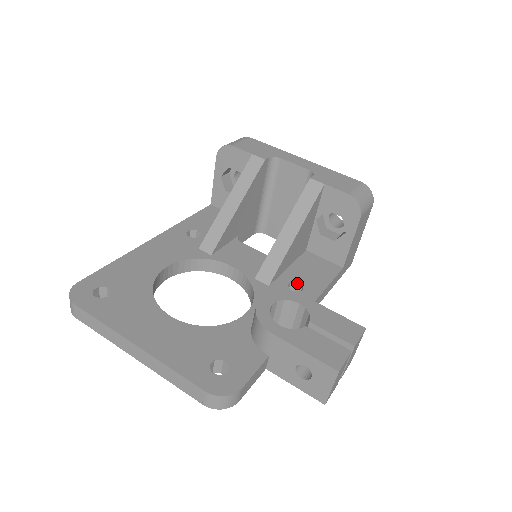
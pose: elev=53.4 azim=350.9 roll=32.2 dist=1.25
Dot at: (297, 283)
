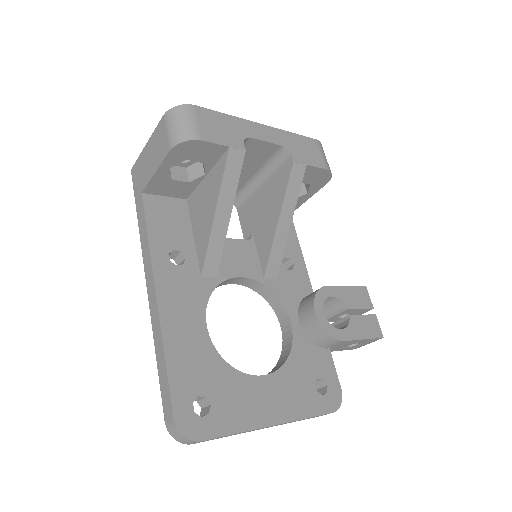
Dot at: (284, 258)
